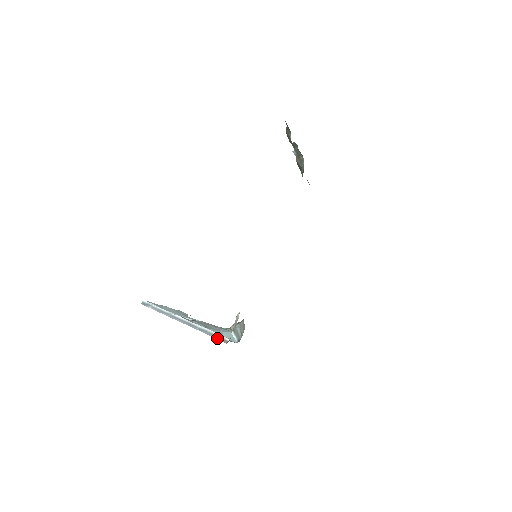
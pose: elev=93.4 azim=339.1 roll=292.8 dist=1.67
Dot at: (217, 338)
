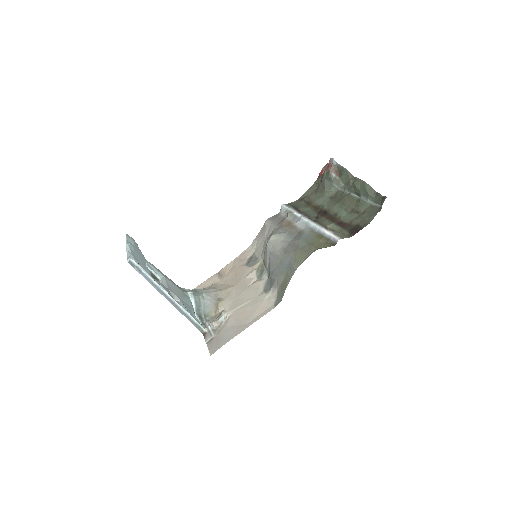
Dot at: (196, 326)
